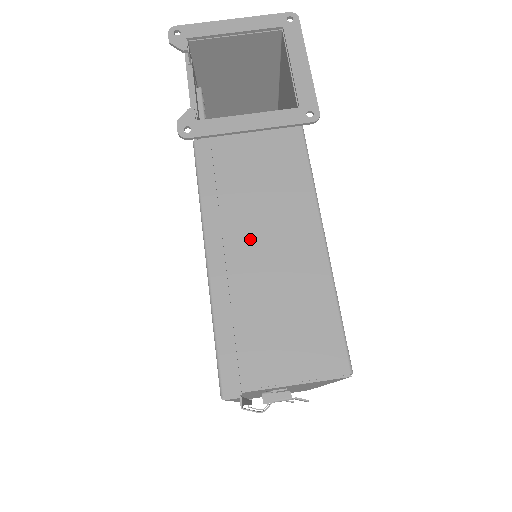
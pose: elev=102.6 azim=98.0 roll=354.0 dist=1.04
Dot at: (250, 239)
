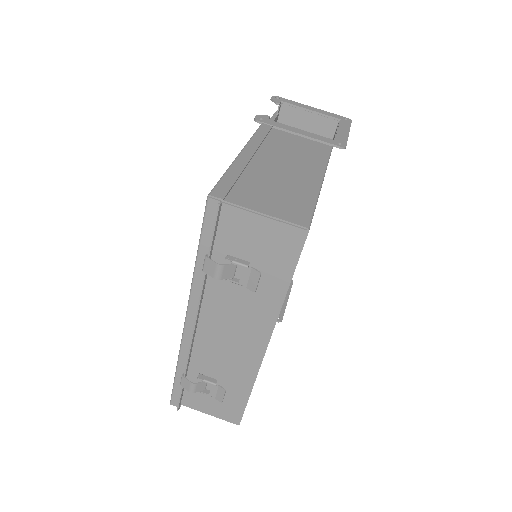
Dot at: (273, 161)
